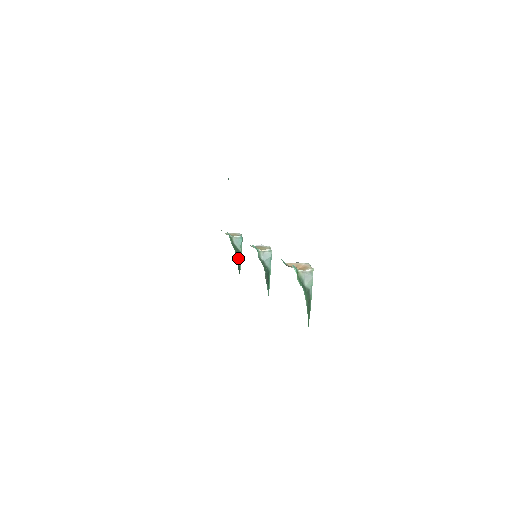
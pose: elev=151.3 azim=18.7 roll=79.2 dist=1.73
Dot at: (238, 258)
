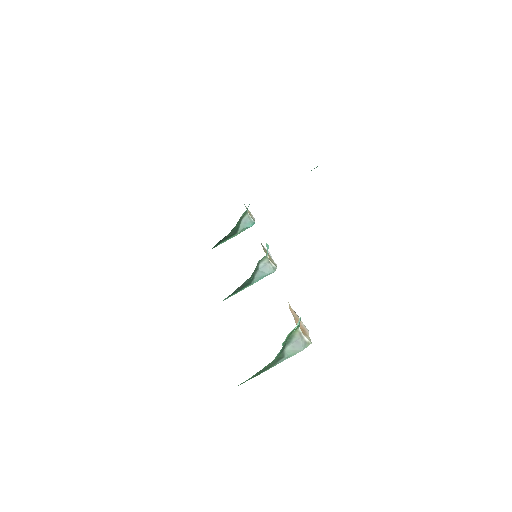
Dot at: (229, 235)
